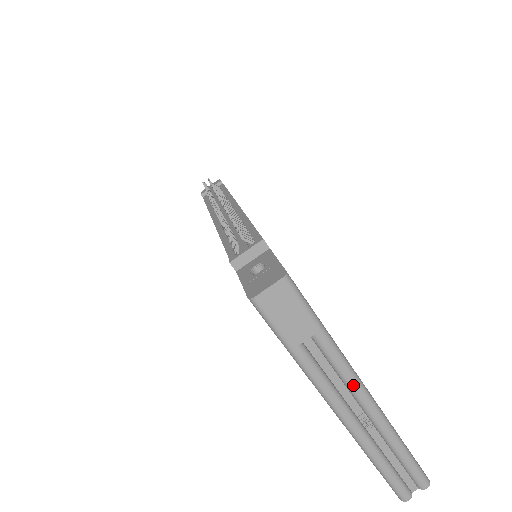
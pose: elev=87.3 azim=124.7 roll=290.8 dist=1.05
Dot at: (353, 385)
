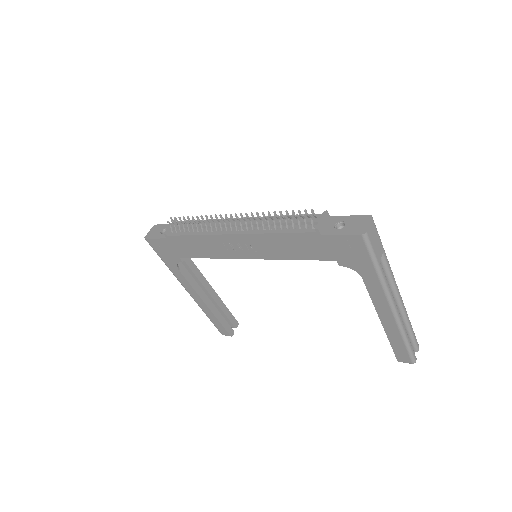
Dot at: (395, 284)
